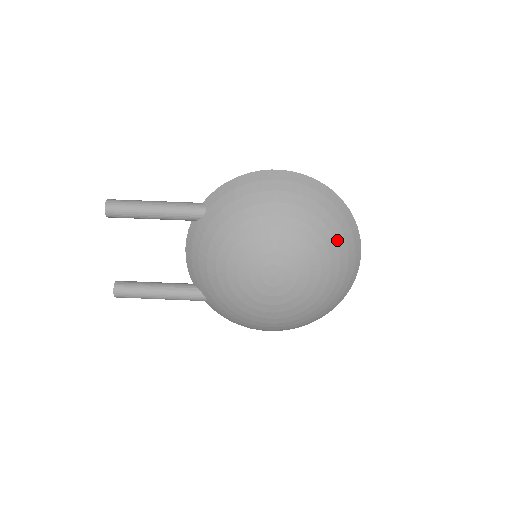
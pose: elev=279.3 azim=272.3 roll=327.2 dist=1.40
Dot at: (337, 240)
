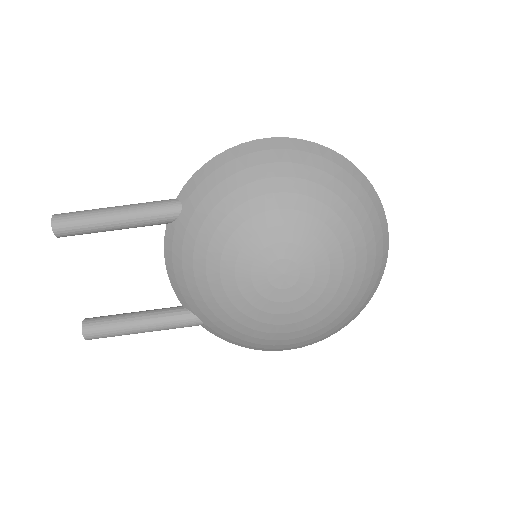
Dot at: (357, 215)
